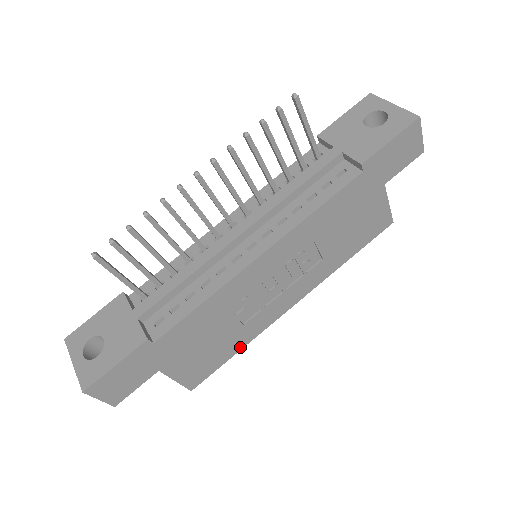
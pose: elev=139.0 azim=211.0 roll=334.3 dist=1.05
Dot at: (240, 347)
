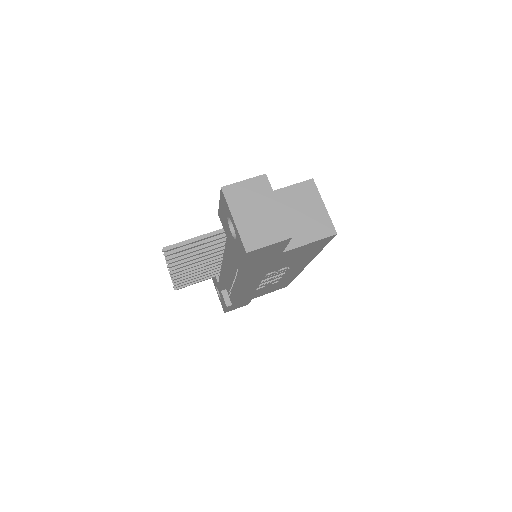
Dot at: (293, 278)
